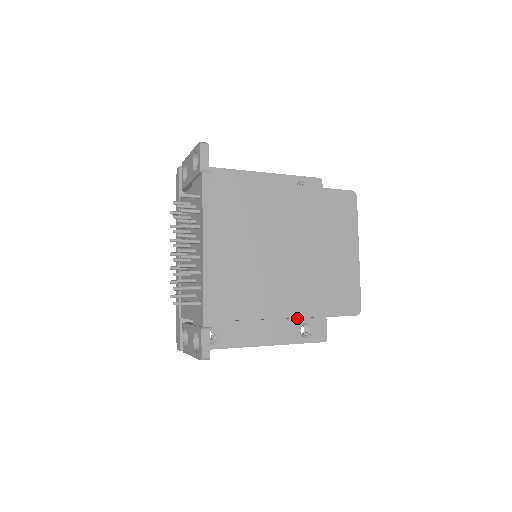
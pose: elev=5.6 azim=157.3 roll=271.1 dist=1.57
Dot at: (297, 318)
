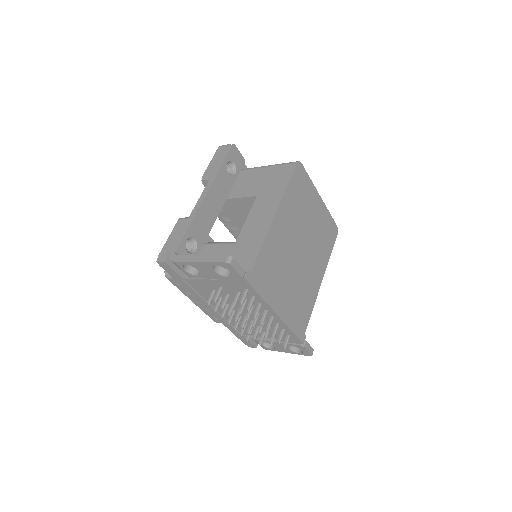
Dot at: occluded
